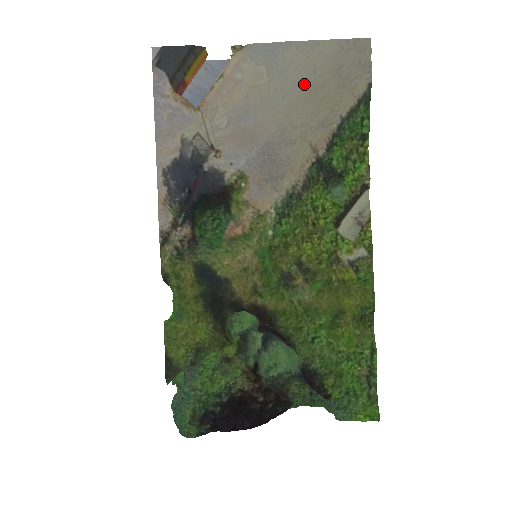
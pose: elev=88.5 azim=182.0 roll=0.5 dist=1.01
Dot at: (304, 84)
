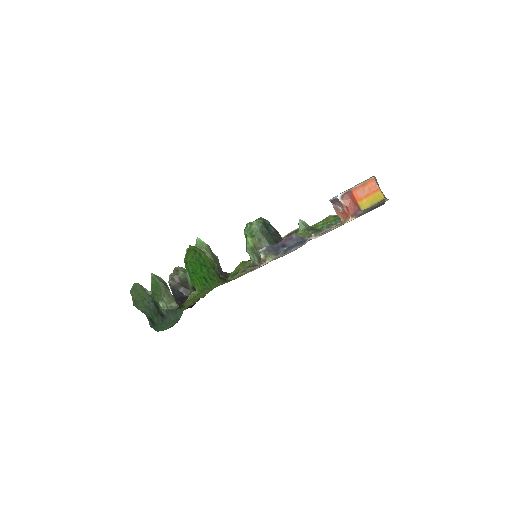
Dot at: occluded
